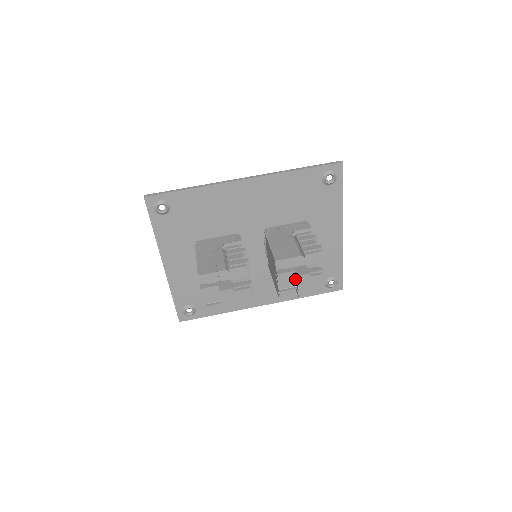
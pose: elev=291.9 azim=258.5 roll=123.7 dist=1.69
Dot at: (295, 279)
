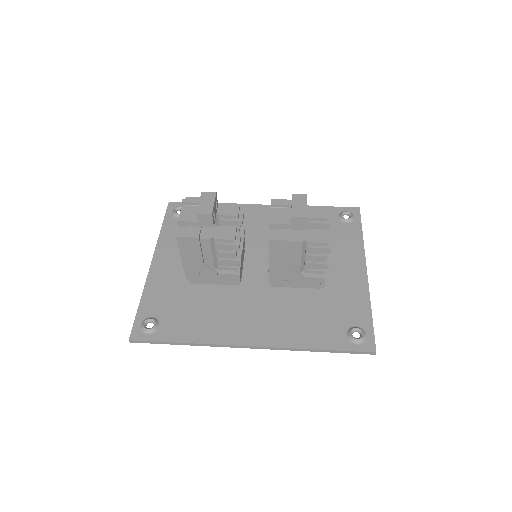
Dot at: occluded
